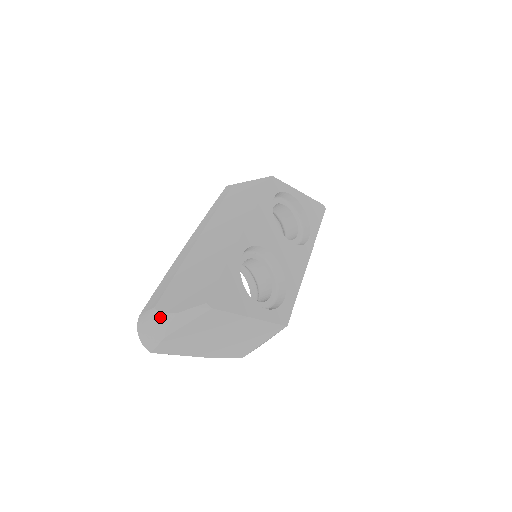
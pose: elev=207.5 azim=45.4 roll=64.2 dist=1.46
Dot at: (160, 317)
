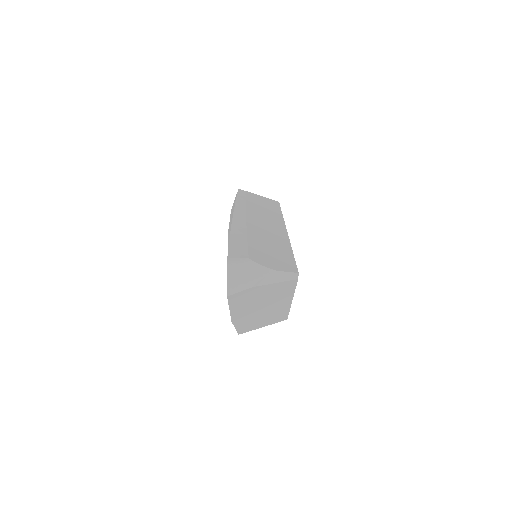
Dot at: (258, 268)
